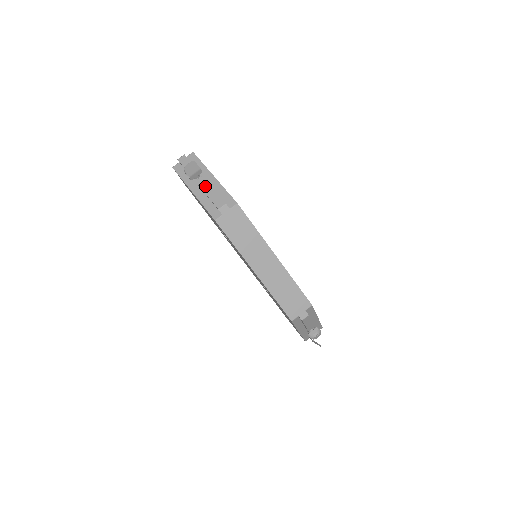
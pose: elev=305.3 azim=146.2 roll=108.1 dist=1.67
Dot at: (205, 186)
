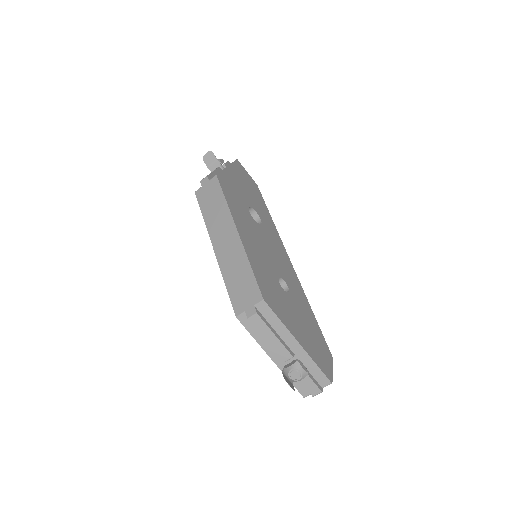
Dot at: occluded
